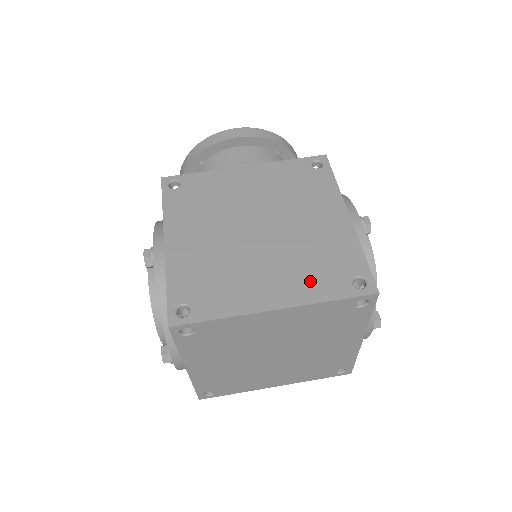
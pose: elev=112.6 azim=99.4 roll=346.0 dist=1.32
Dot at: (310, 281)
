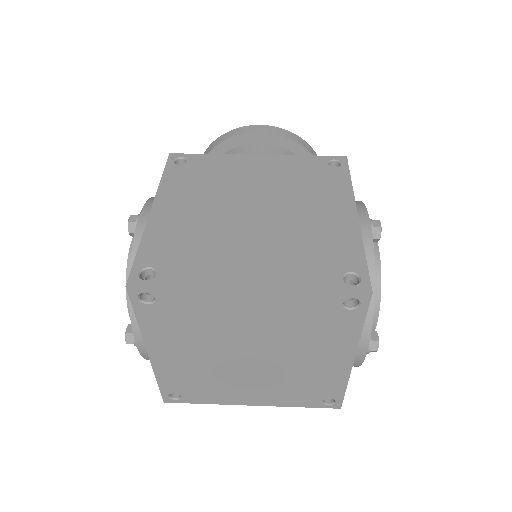
Dot at: (295, 268)
